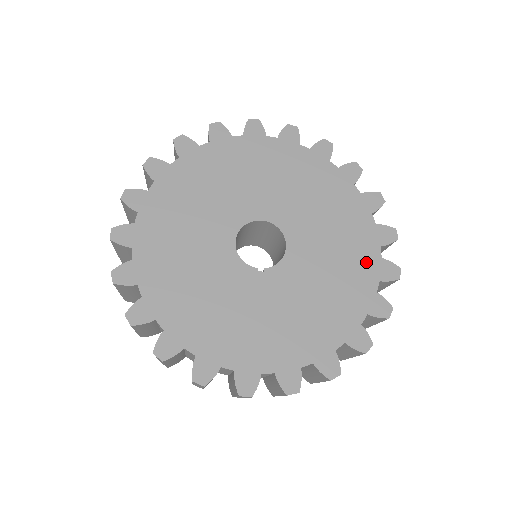
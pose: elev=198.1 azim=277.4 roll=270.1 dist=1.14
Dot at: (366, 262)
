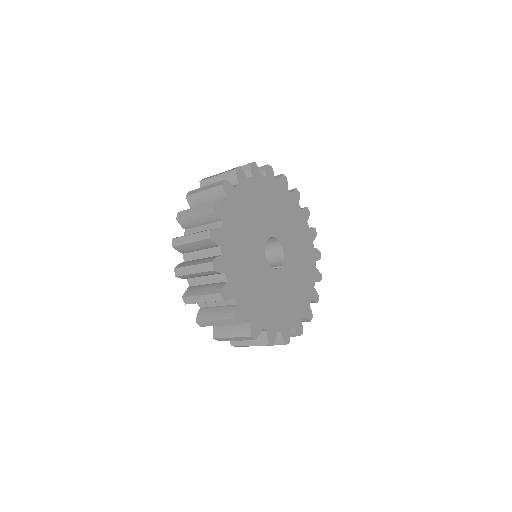
Dot at: (306, 234)
